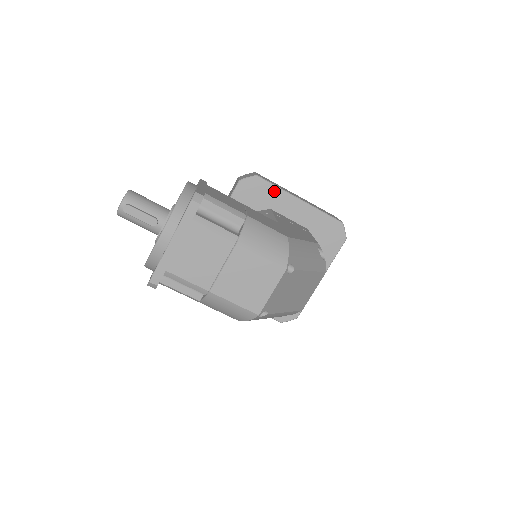
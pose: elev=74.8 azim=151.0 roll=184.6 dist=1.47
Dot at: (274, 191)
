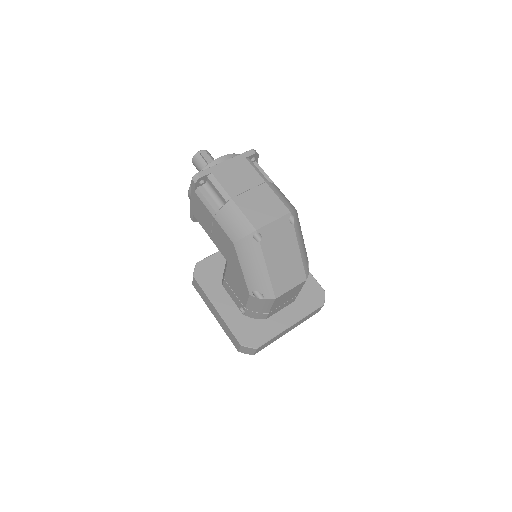
Dot at: occluded
